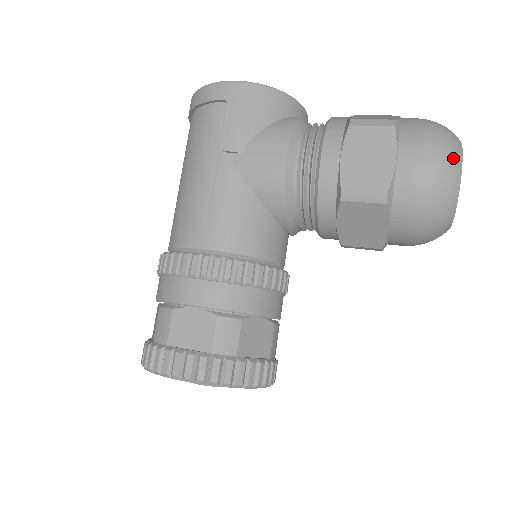
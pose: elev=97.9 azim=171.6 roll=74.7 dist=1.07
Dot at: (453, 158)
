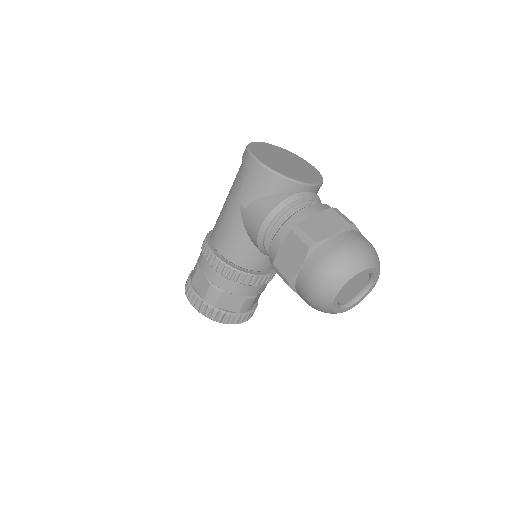
Dot at: (332, 285)
